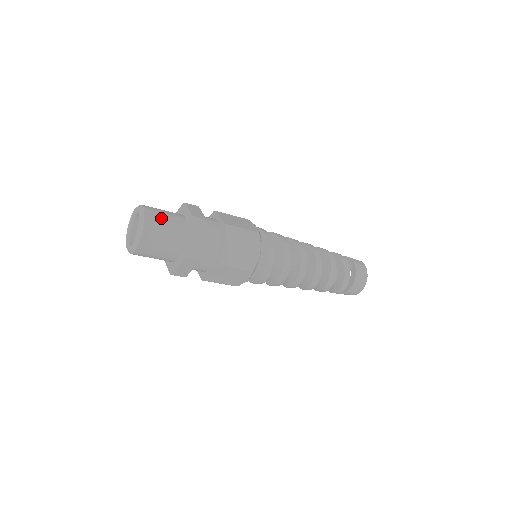
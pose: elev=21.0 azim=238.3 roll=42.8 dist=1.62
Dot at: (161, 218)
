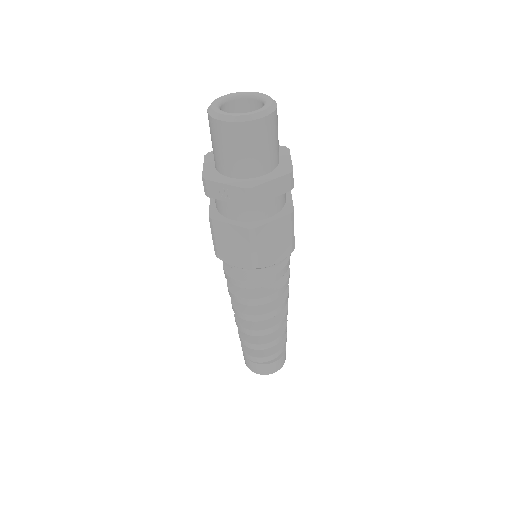
Dot at: occluded
